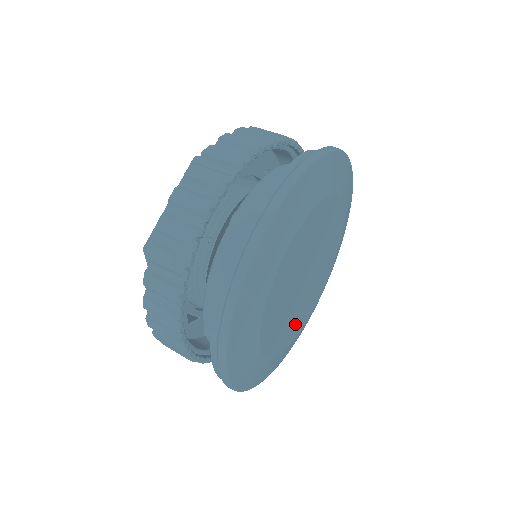
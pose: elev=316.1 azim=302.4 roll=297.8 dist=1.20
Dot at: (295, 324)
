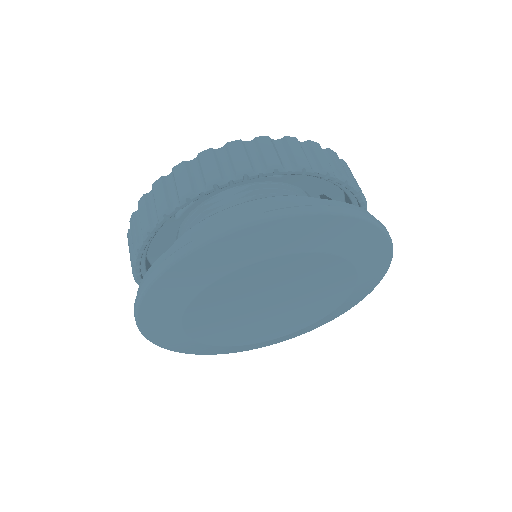
Dot at: (296, 321)
